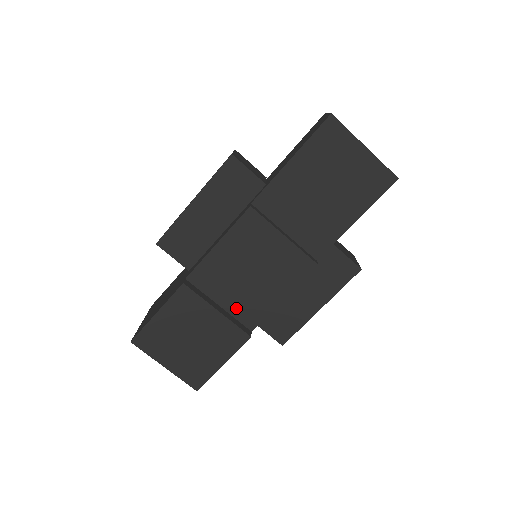
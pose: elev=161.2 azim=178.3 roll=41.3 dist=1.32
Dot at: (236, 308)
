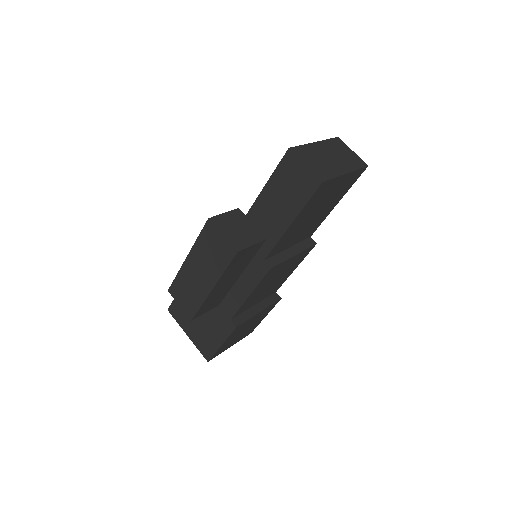
Dot at: (265, 296)
